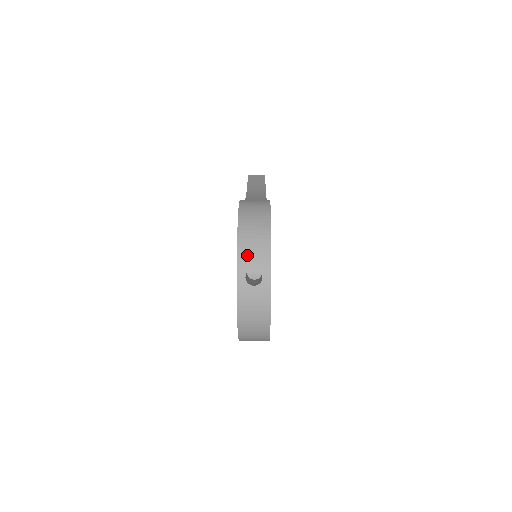
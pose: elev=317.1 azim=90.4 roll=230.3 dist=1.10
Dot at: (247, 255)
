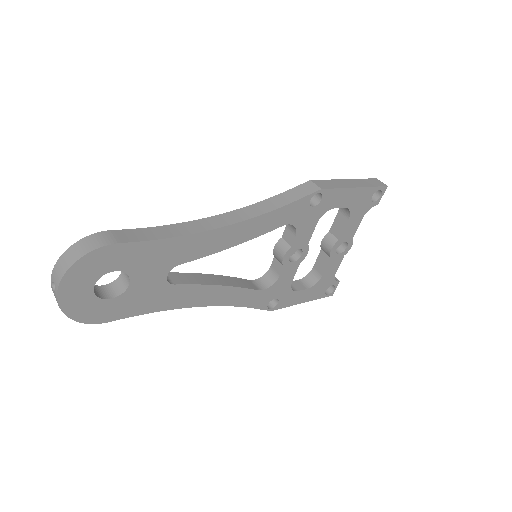
Dot at: (55, 272)
